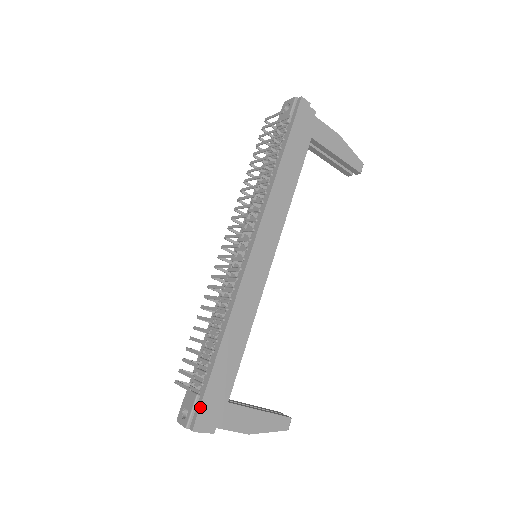
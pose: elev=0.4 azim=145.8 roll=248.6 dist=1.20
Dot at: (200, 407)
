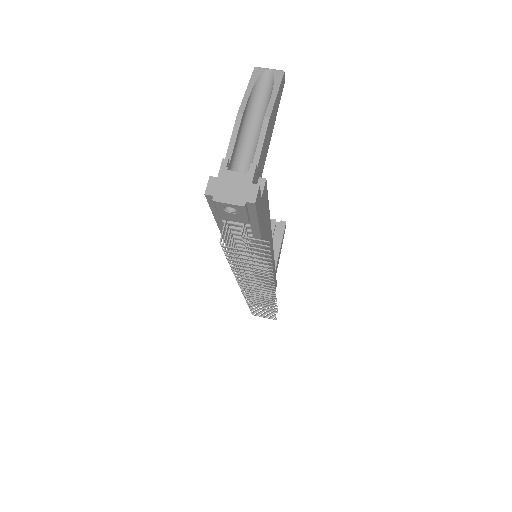
Dot at: occluded
